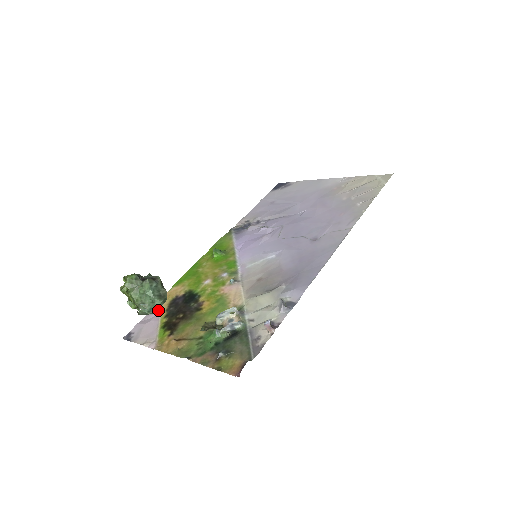
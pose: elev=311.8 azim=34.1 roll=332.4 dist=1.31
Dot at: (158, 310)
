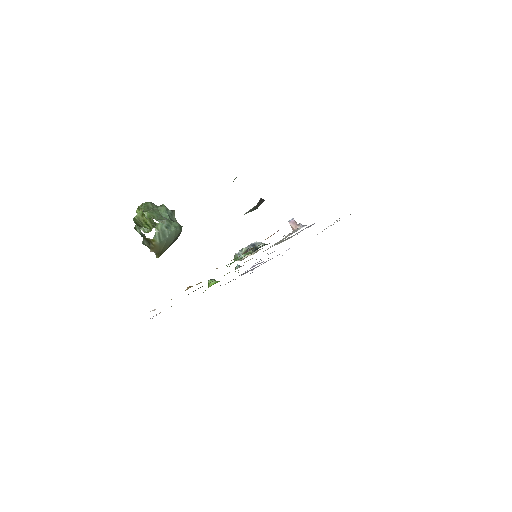
Dot at: occluded
